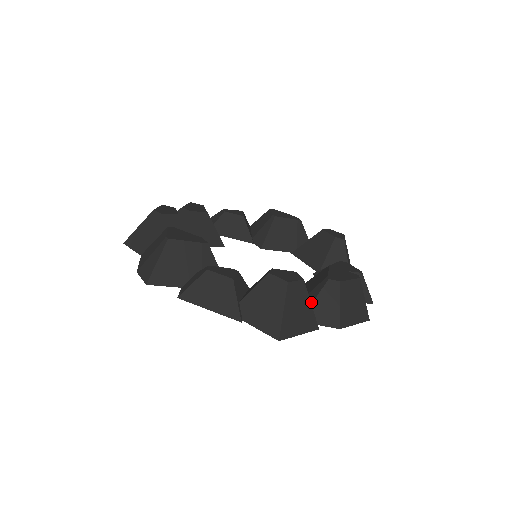
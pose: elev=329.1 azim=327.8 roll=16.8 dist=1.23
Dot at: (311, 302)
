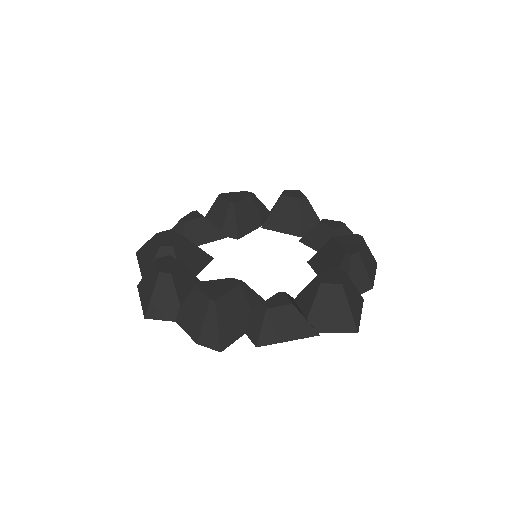
Dot at: occluded
